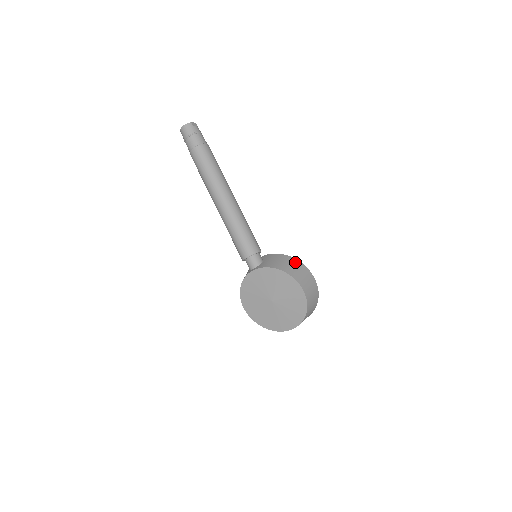
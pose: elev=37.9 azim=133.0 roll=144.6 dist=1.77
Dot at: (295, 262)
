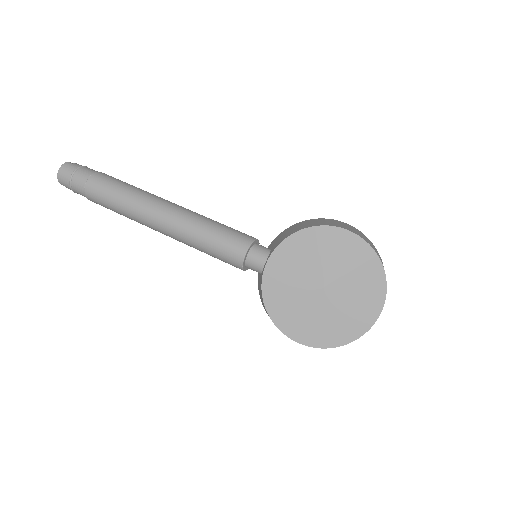
Dot at: (313, 220)
